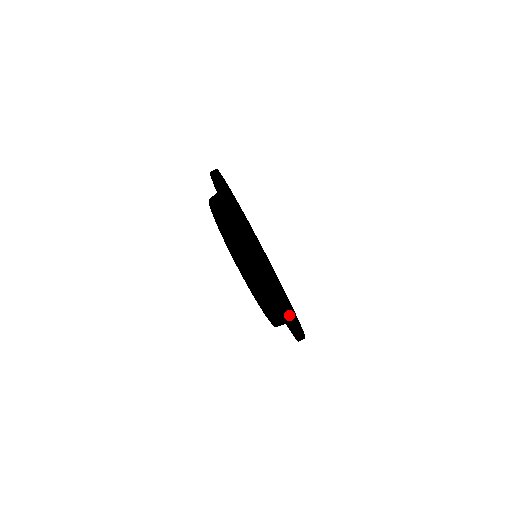
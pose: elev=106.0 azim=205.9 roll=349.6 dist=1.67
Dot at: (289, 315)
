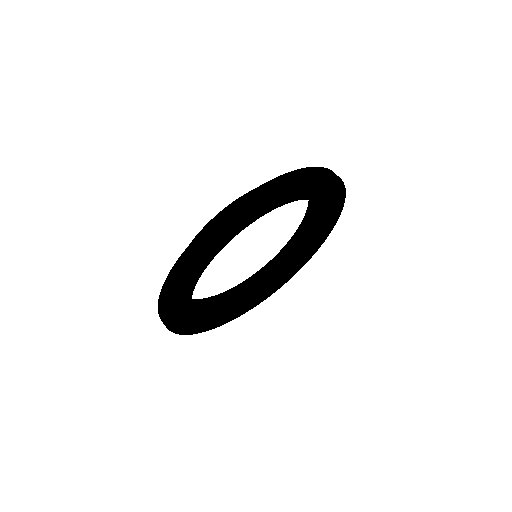
Dot at: (171, 331)
